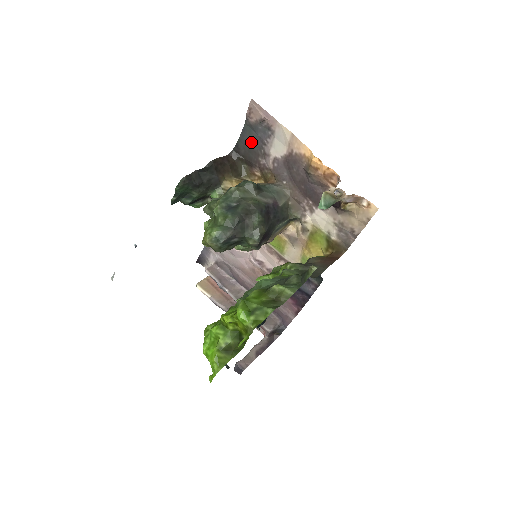
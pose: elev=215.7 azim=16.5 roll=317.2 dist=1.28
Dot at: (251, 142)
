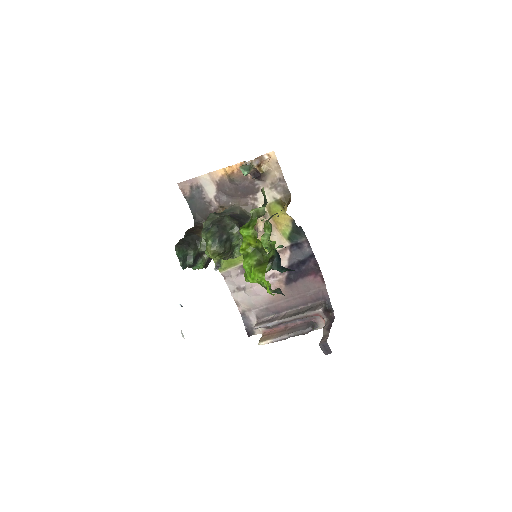
Dot at: (198, 206)
